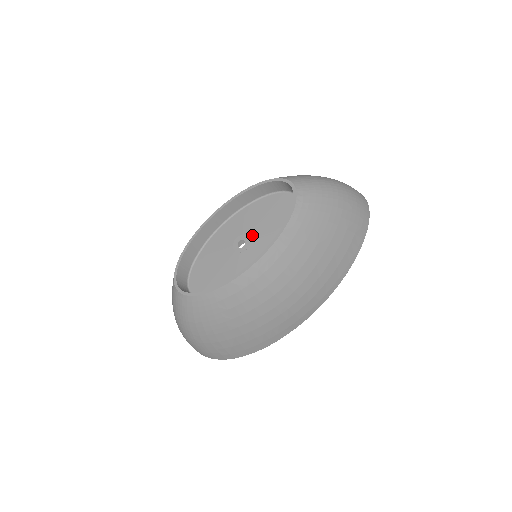
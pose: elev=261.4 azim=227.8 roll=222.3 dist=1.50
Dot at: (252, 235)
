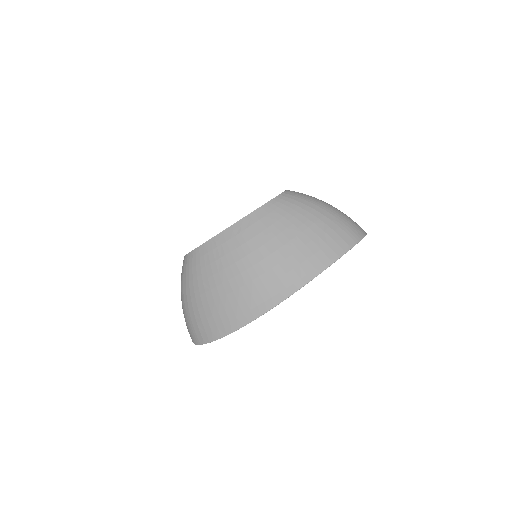
Dot at: occluded
